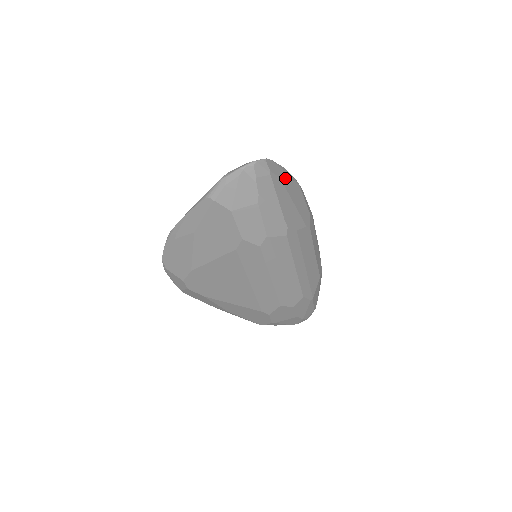
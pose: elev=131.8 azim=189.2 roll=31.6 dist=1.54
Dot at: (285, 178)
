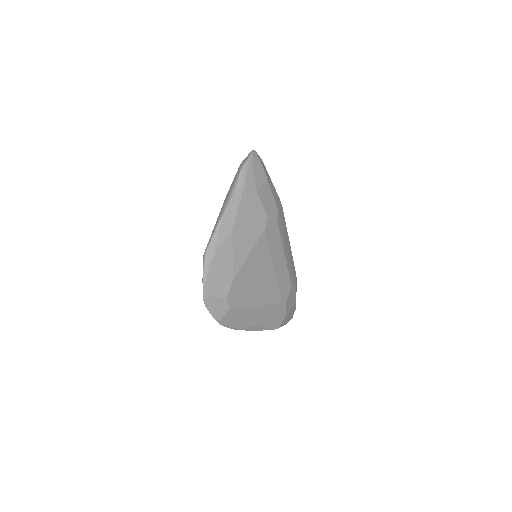
Dot at: occluded
